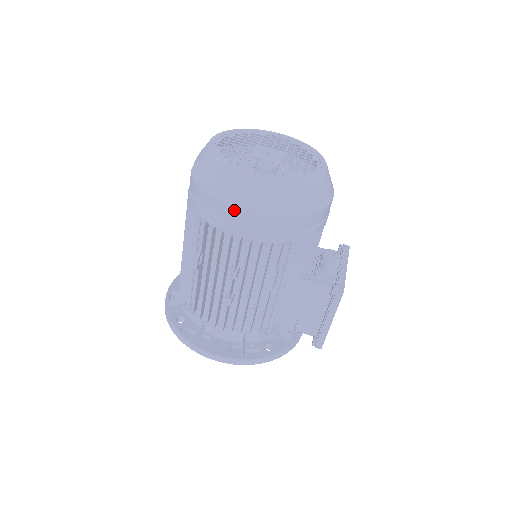
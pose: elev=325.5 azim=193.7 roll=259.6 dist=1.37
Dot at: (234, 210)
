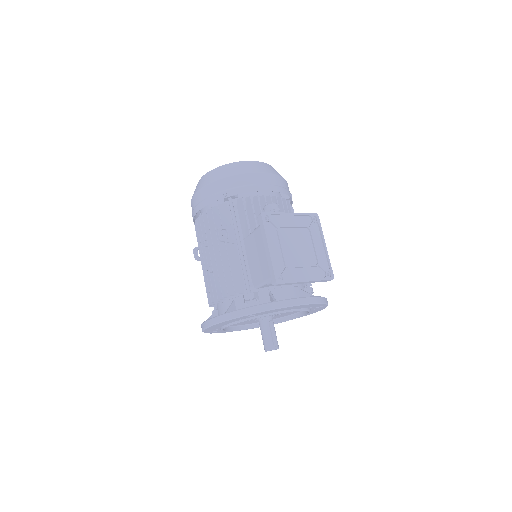
Dot at: (193, 199)
